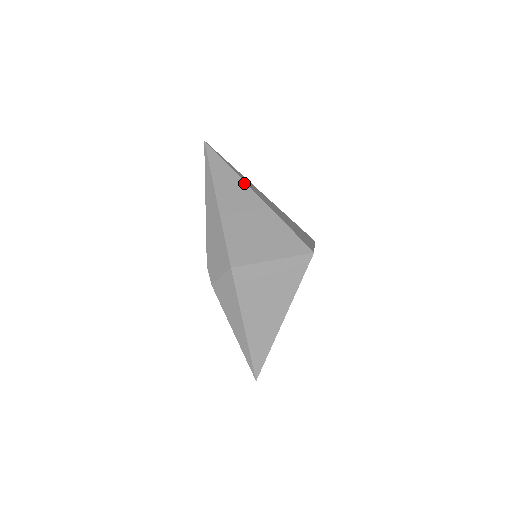
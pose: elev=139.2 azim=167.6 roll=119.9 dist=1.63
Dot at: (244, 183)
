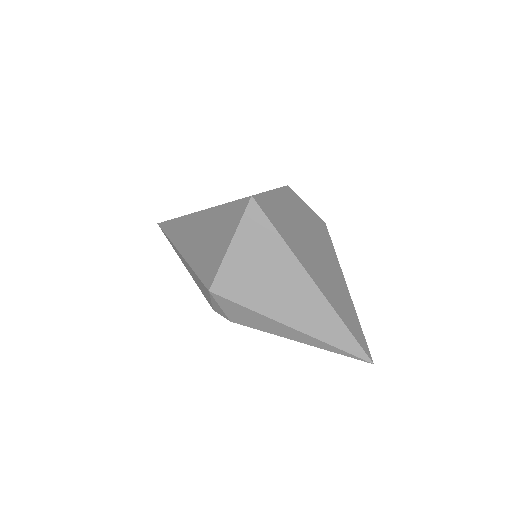
Dot at: (187, 216)
